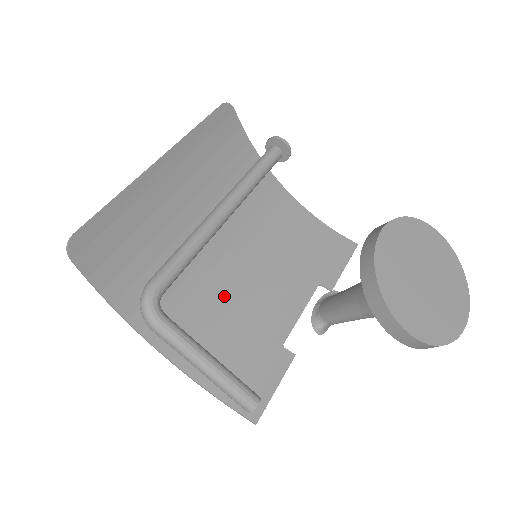
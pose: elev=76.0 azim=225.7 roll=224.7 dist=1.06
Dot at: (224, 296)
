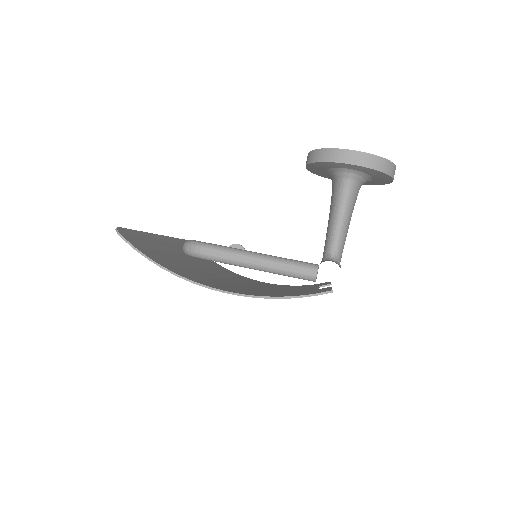
Dot at: occluded
